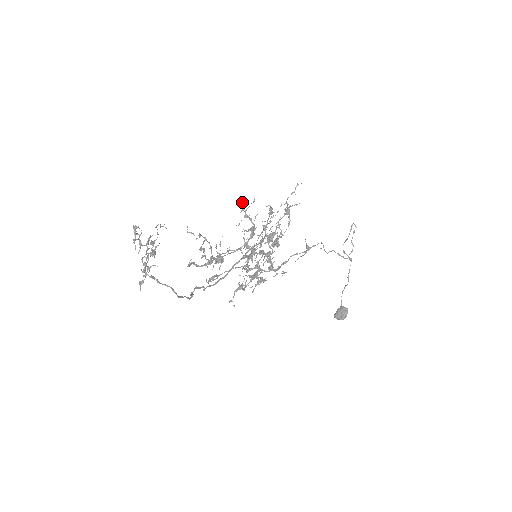
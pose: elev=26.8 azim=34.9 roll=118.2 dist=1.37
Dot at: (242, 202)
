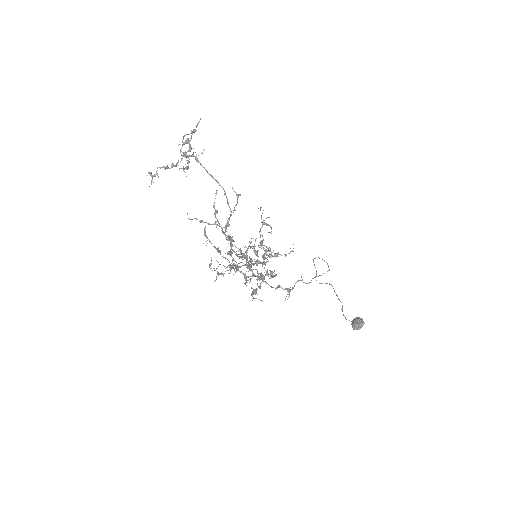
Dot at: (210, 264)
